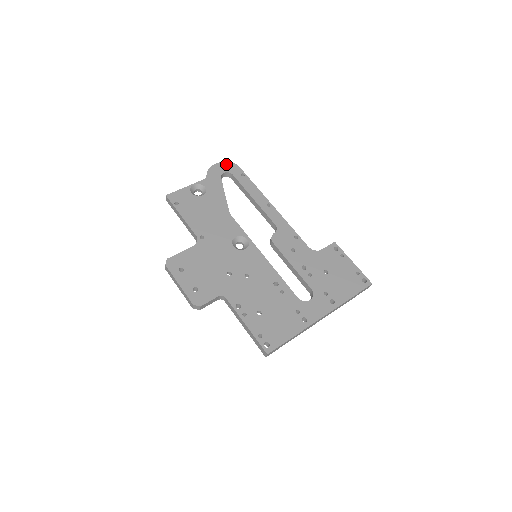
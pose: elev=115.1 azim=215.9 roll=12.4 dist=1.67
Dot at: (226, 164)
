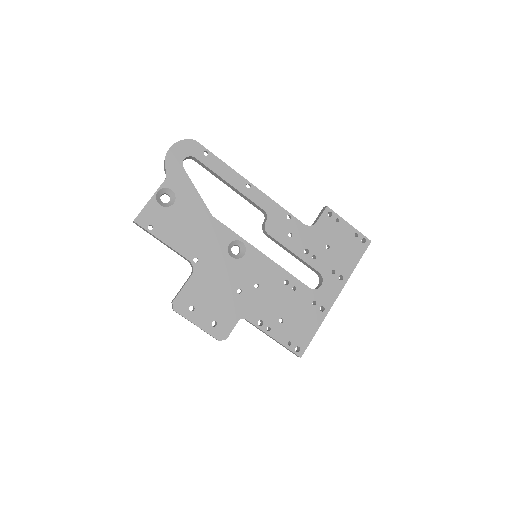
Dot at: (181, 144)
